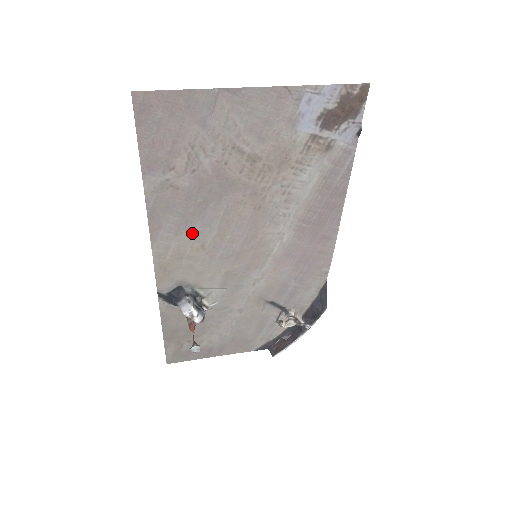
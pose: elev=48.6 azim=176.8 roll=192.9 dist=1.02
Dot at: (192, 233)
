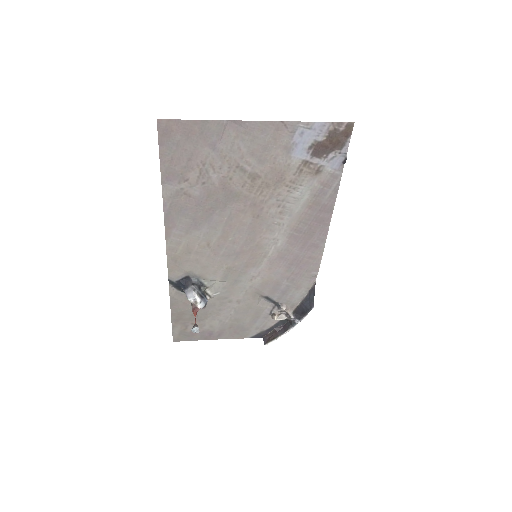
Dot at: (200, 233)
